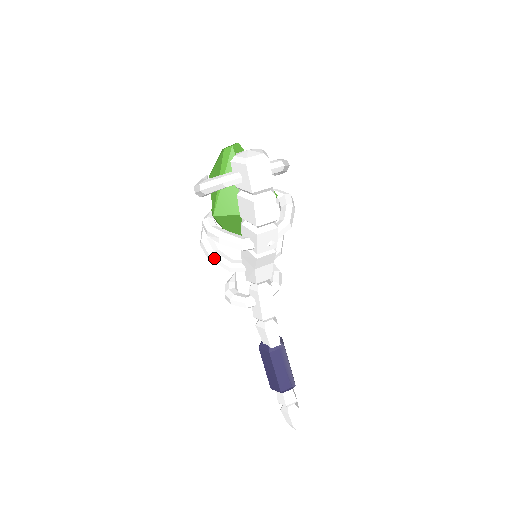
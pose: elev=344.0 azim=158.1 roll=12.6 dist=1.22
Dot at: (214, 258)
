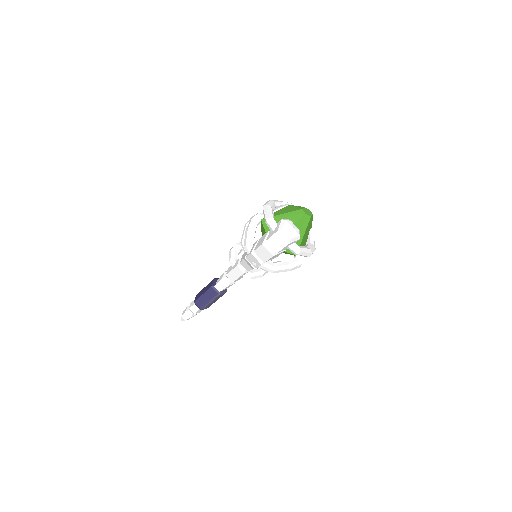
Dot at: (245, 229)
